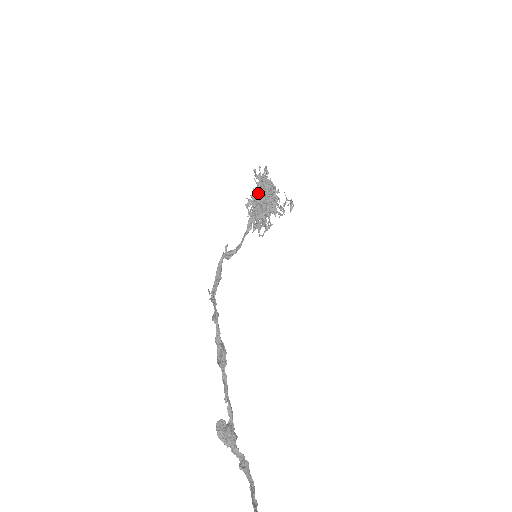
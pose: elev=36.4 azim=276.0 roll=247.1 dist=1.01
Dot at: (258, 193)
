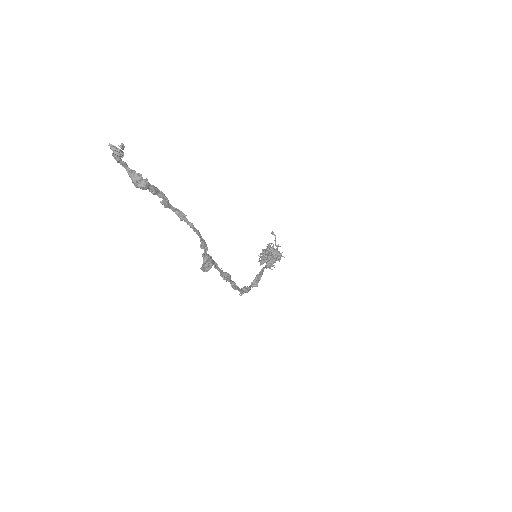
Dot at: occluded
